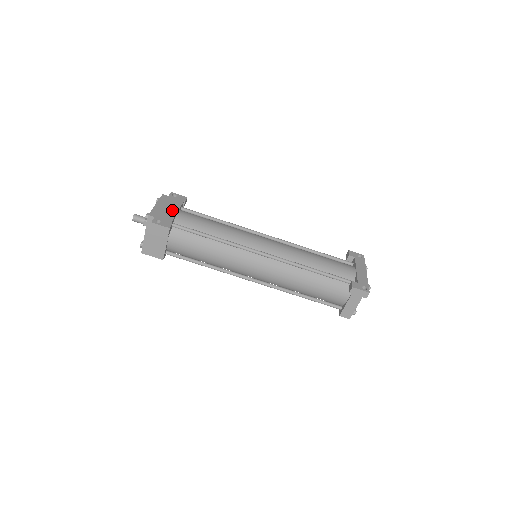
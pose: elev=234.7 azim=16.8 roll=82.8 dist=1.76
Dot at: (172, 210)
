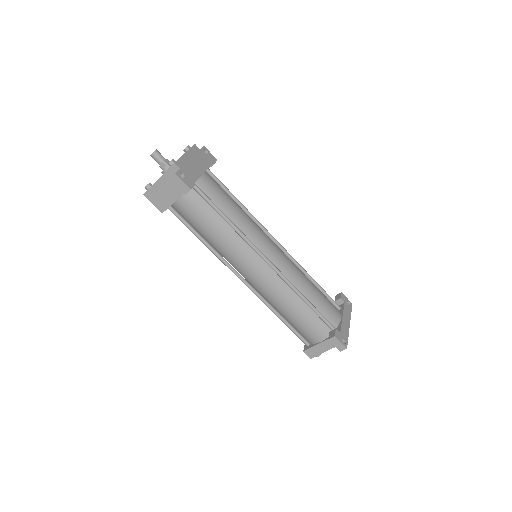
Dot at: (199, 168)
